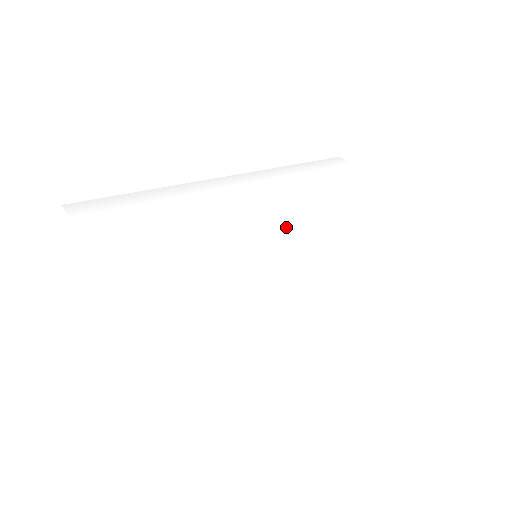
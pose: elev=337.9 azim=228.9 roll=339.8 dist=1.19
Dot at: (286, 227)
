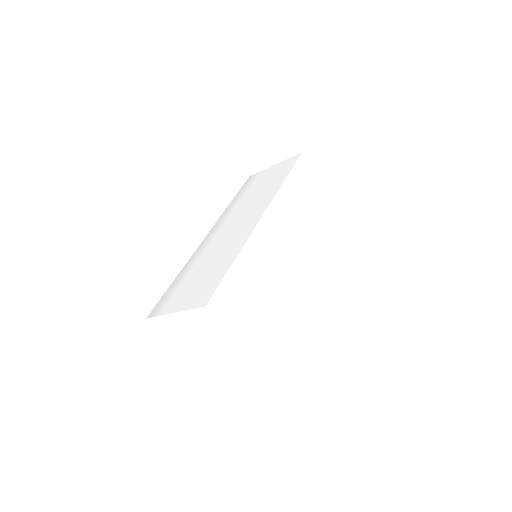
Dot at: (245, 224)
